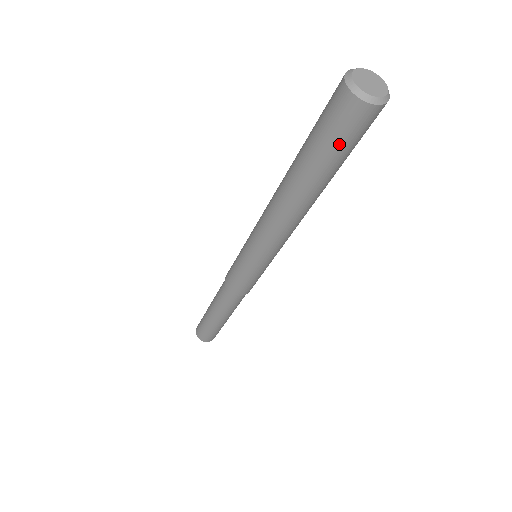
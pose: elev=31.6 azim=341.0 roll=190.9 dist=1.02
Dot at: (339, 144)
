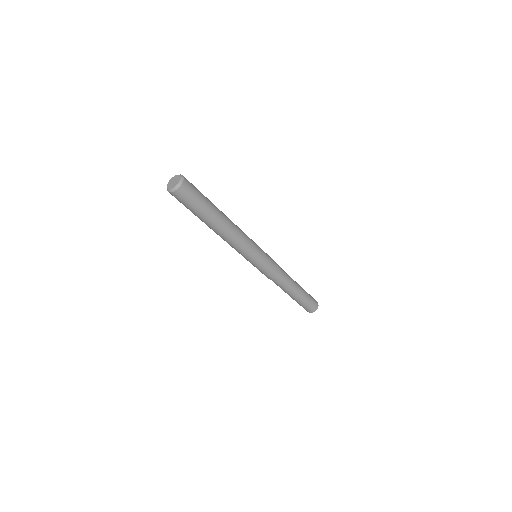
Dot at: (185, 206)
